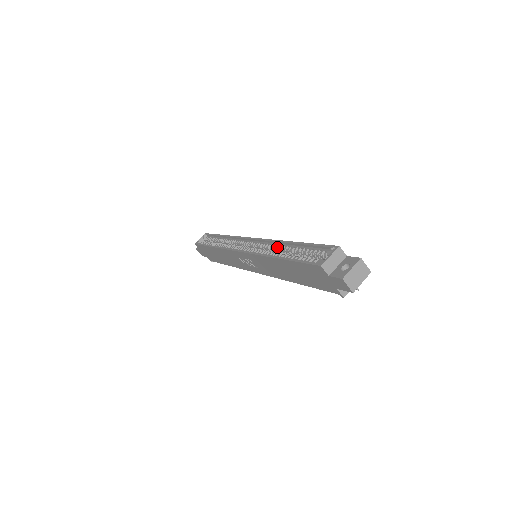
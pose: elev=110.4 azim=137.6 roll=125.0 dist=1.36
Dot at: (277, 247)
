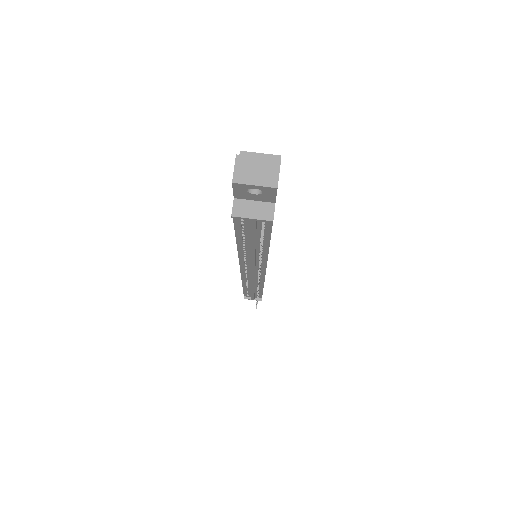
Dot at: occluded
